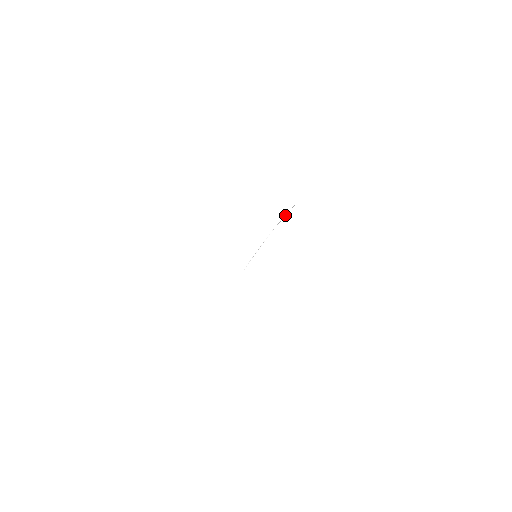
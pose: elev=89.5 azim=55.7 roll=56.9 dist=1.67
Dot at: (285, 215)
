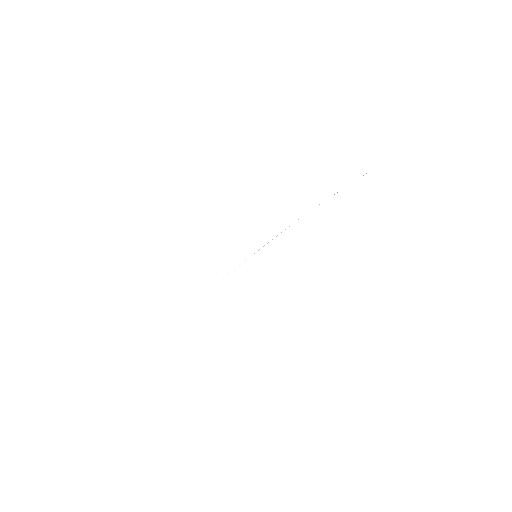
Dot at: occluded
